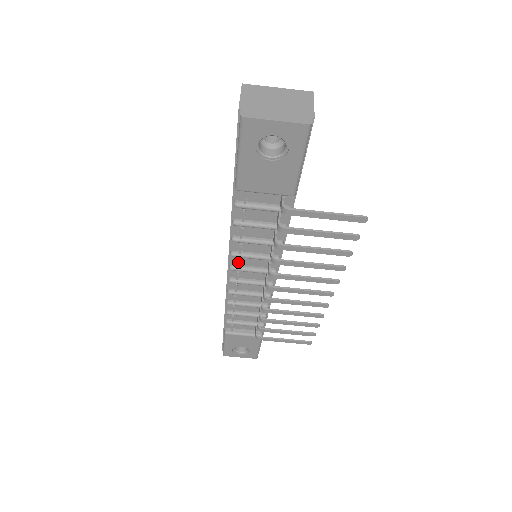
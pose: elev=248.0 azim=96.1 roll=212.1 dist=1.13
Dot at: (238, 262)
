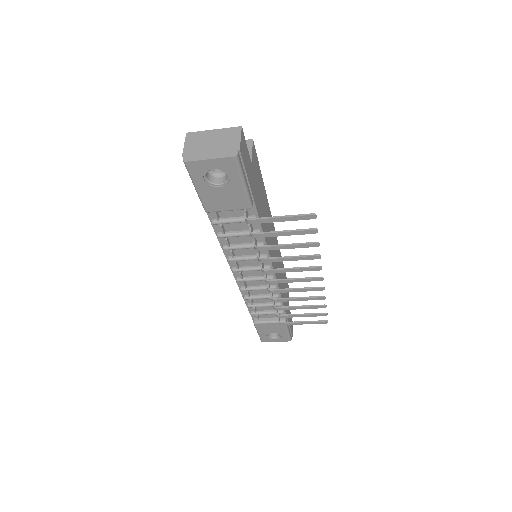
Dot at: (236, 265)
